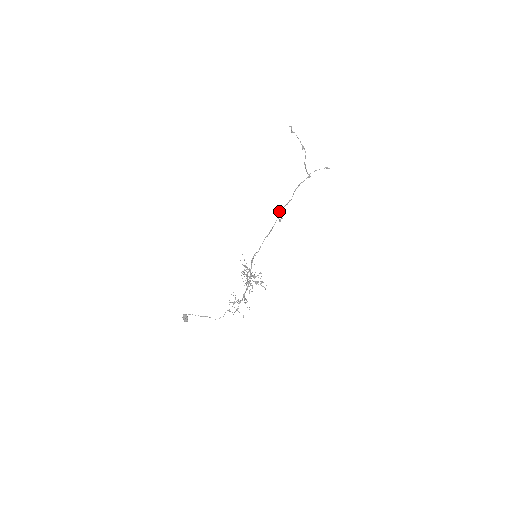
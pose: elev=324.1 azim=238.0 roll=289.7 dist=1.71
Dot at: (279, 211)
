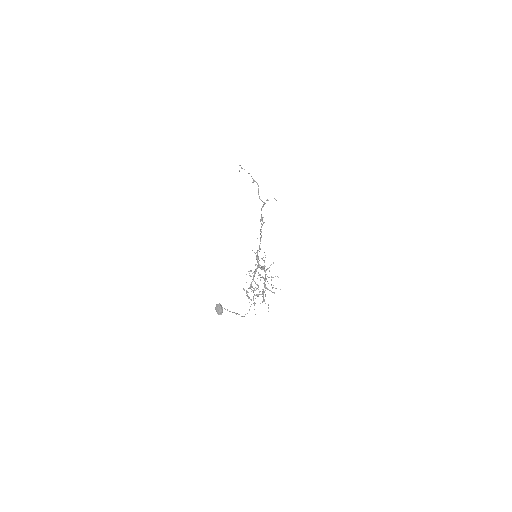
Dot at: (261, 219)
